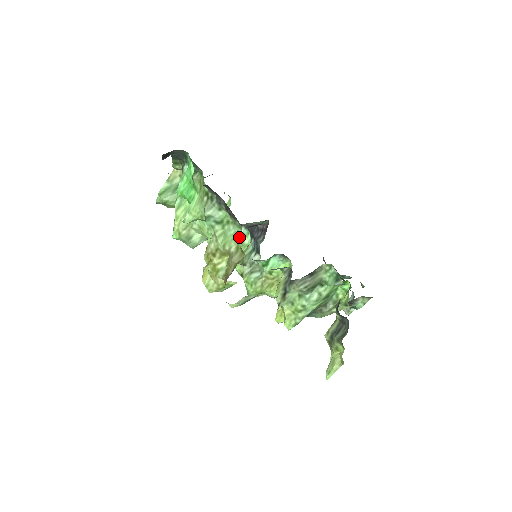
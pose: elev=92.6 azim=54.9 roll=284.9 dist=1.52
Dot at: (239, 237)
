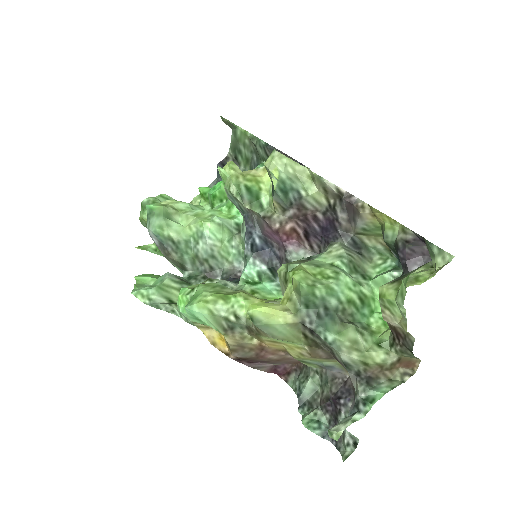
Dot at: occluded
